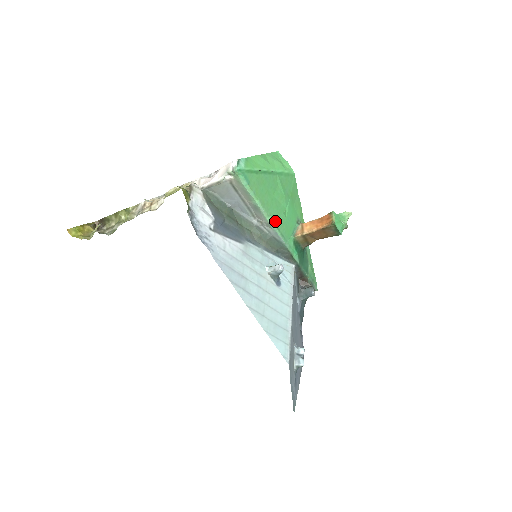
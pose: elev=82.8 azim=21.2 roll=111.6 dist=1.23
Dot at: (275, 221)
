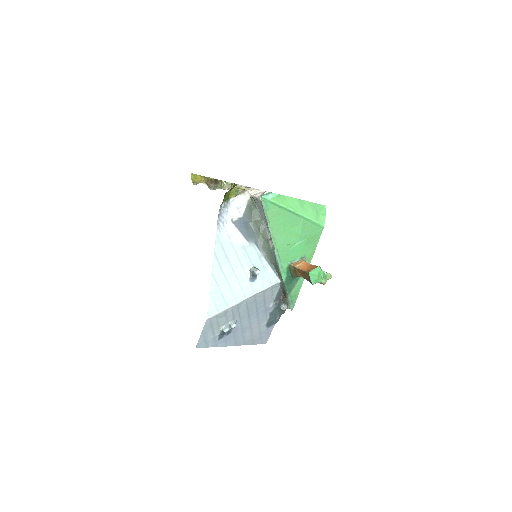
Dot at: (278, 244)
